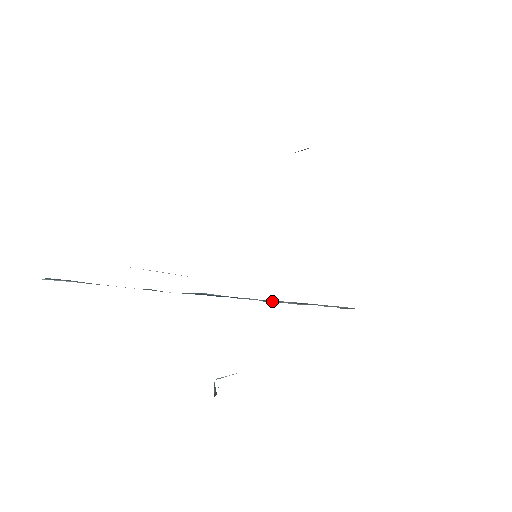
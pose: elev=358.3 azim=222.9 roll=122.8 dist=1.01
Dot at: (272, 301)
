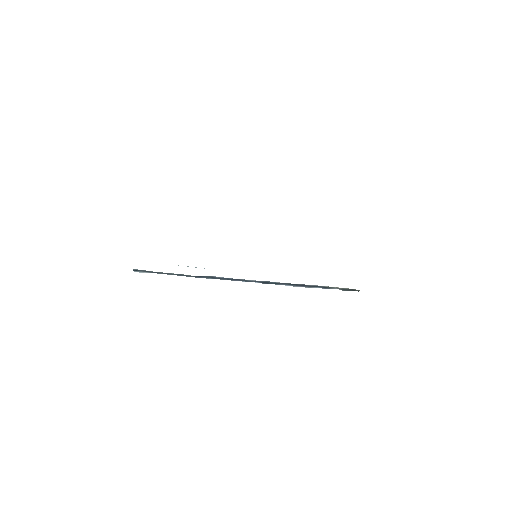
Dot at: (269, 283)
